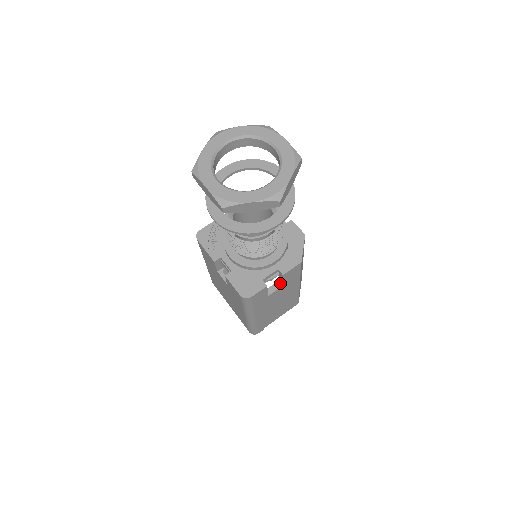
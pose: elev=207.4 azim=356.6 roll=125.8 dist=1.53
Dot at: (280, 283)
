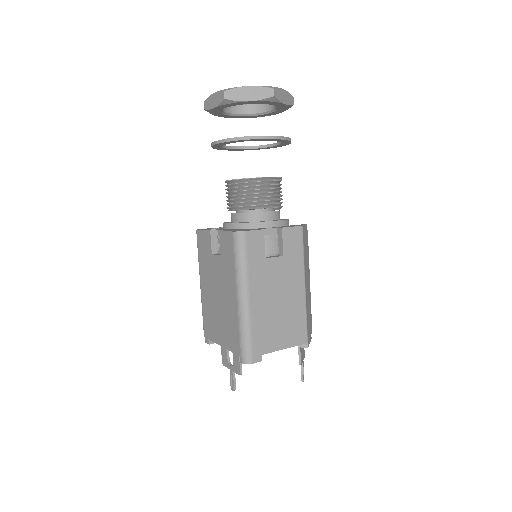
Dot at: (280, 255)
